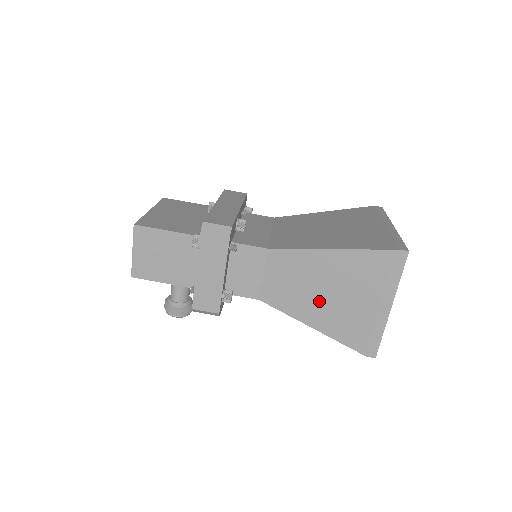
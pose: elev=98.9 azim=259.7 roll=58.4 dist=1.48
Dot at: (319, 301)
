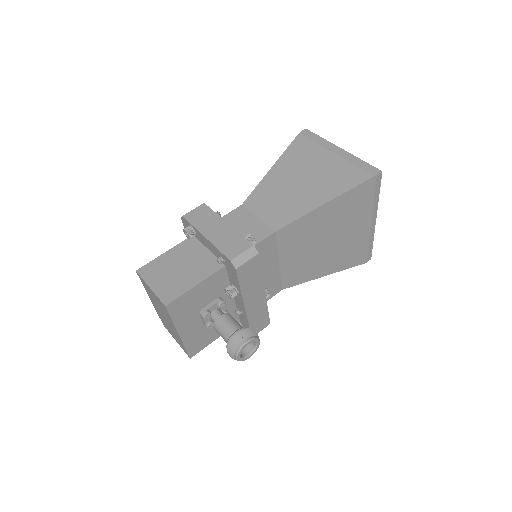
Dot at: (306, 189)
